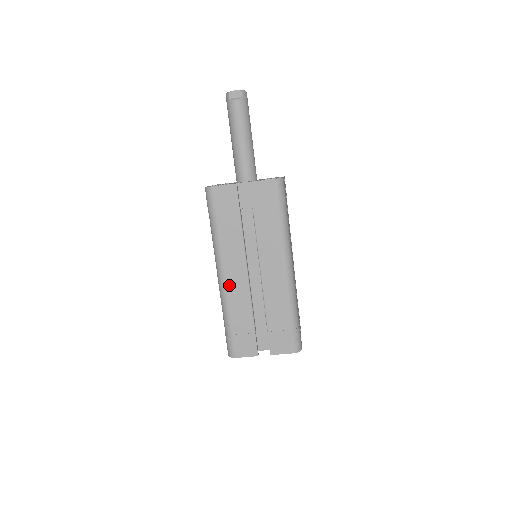
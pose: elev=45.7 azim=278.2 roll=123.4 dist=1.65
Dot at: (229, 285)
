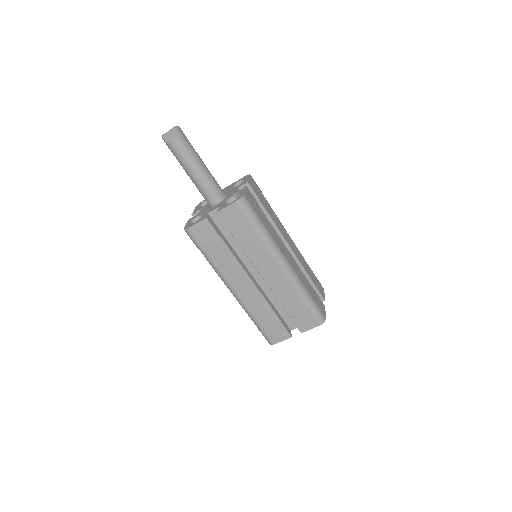
Dot at: (242, 296)
